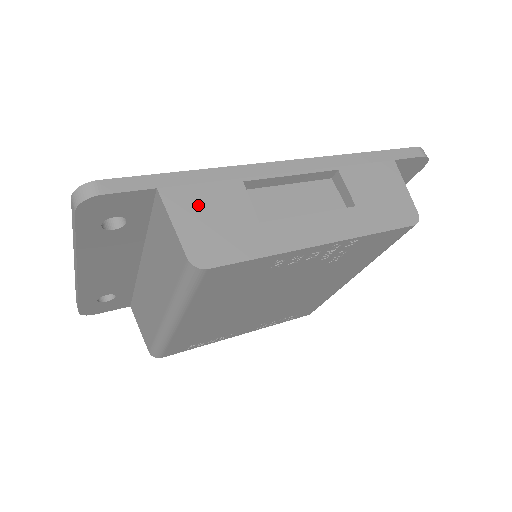
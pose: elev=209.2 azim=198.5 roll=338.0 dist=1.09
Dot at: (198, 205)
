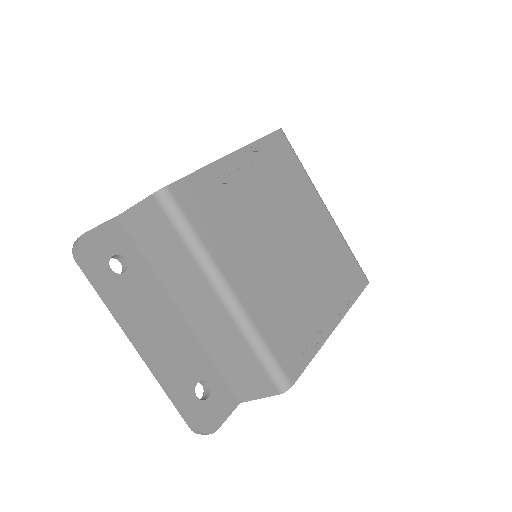
Dot at: occluded
